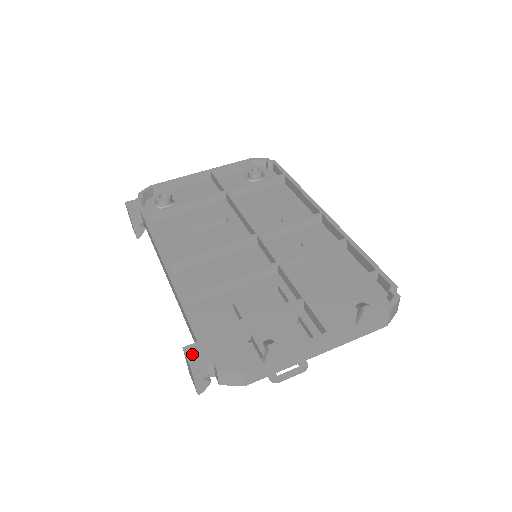
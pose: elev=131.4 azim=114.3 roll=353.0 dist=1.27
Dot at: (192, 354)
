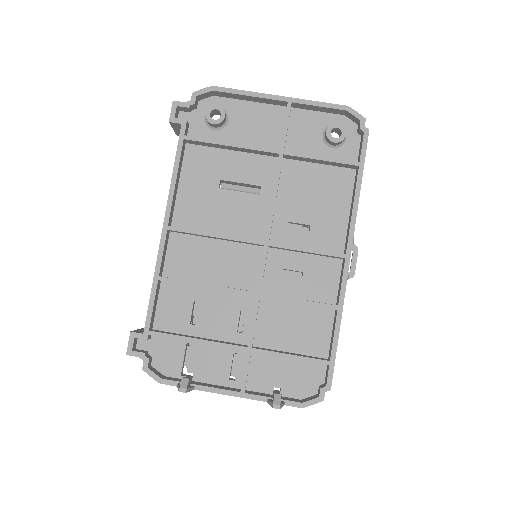
Dot at: (137, 337)
